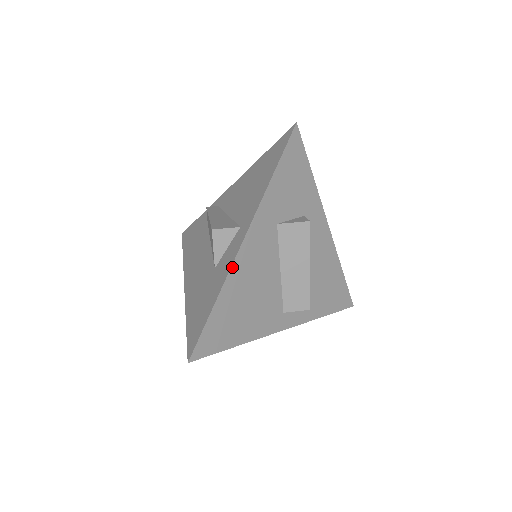
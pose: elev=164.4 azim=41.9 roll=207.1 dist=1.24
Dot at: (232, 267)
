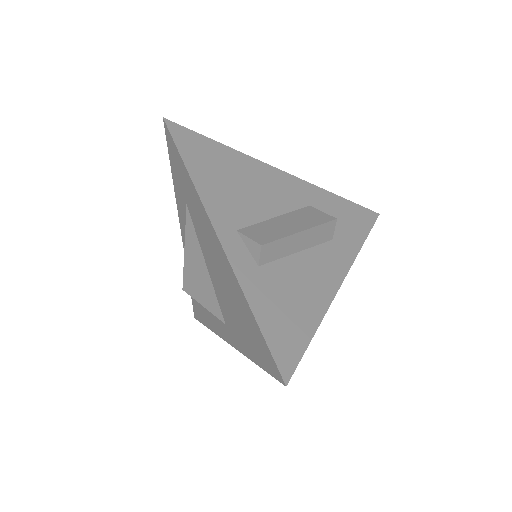
Dot at: (257, 161)
